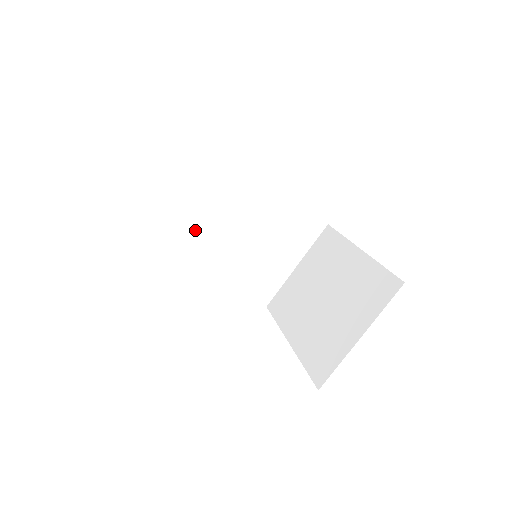
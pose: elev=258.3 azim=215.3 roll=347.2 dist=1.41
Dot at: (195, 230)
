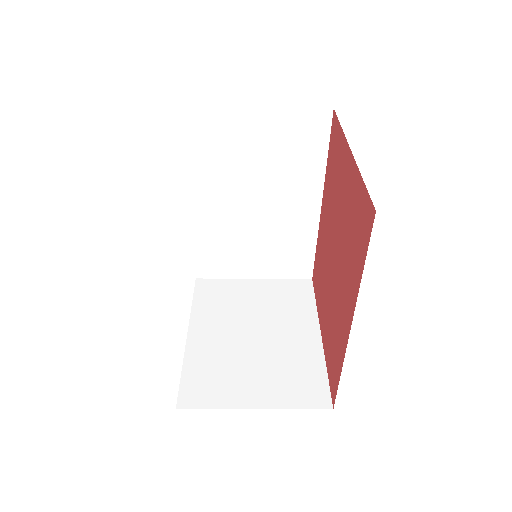
Dot at: (228, 167)
